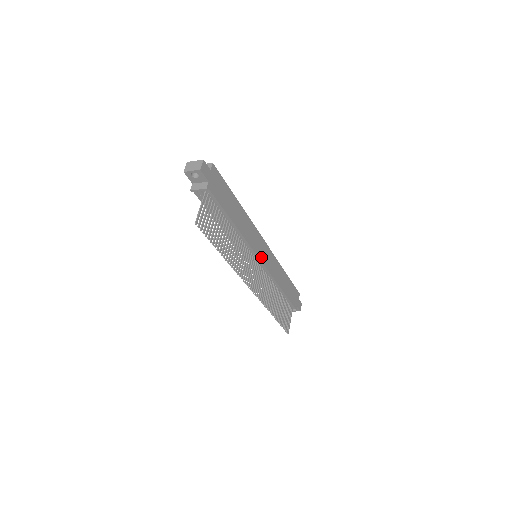
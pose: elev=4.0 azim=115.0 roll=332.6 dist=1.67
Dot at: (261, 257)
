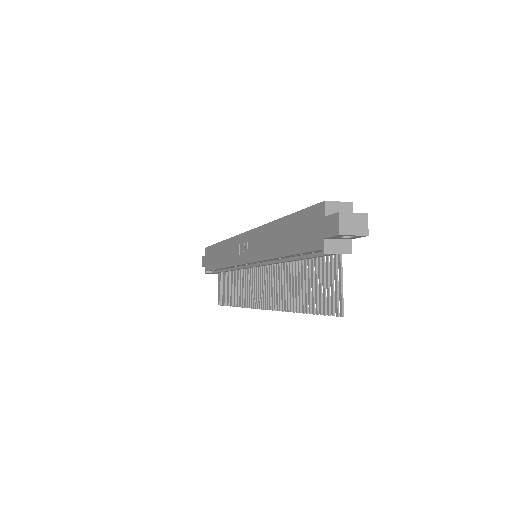
Dot at: occluded
